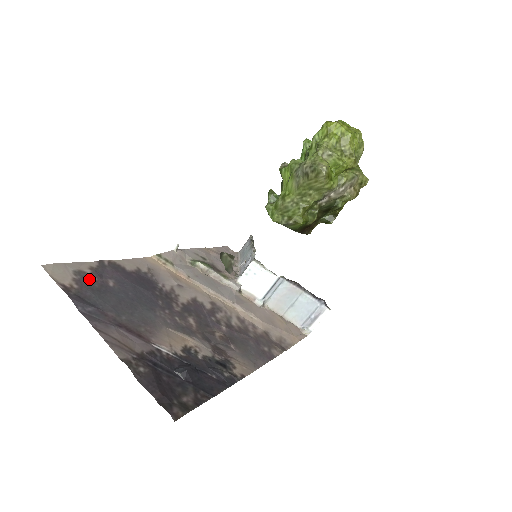
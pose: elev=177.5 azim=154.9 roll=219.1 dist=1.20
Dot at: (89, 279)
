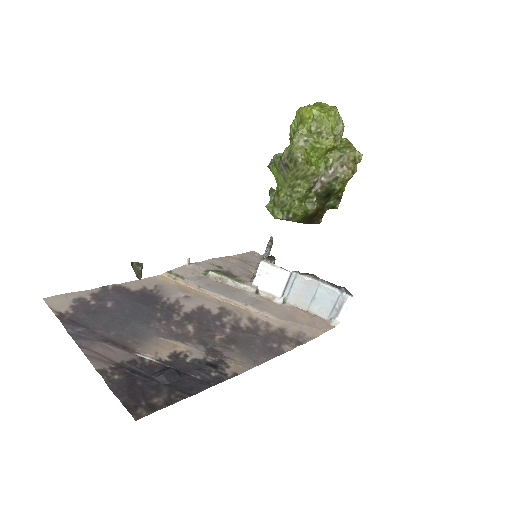
Dot at: (87, 304)
